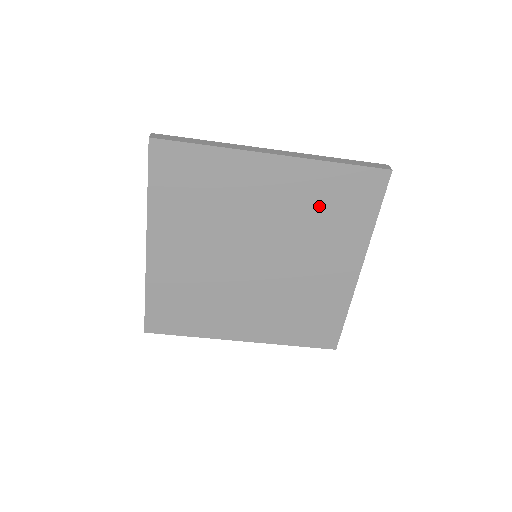
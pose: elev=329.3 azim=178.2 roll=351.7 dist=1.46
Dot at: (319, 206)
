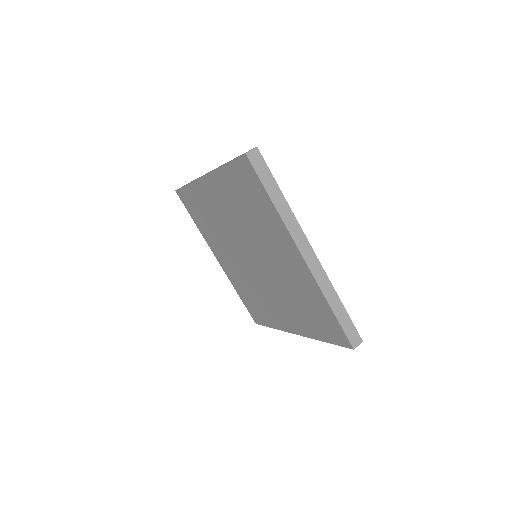
Dot at: (303, 298)
